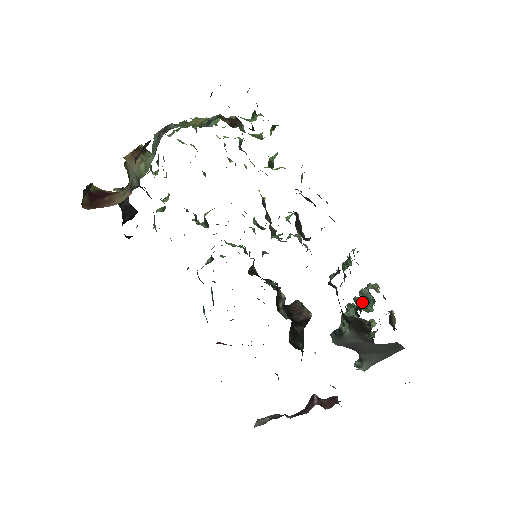
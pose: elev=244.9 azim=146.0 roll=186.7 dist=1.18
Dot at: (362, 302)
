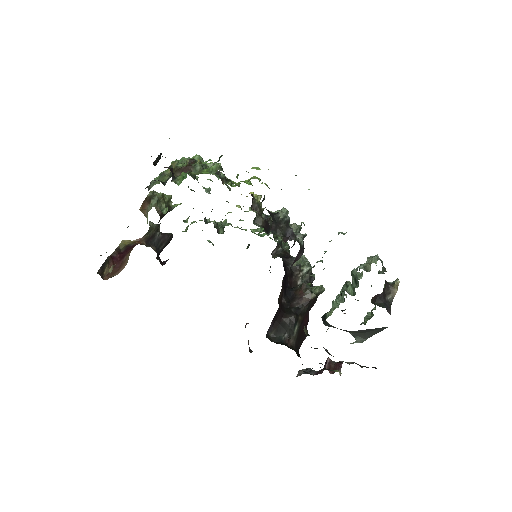
Dot at: (352, 283)
